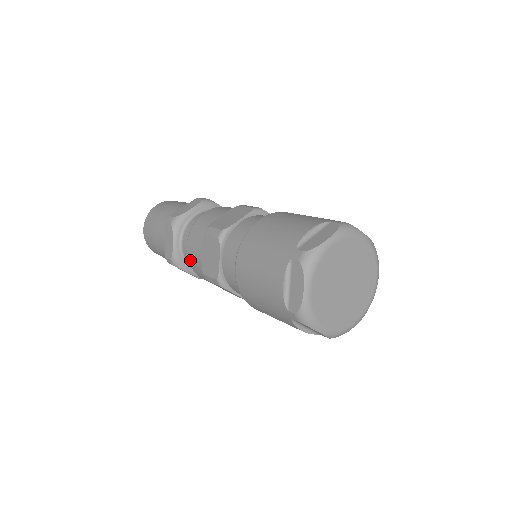
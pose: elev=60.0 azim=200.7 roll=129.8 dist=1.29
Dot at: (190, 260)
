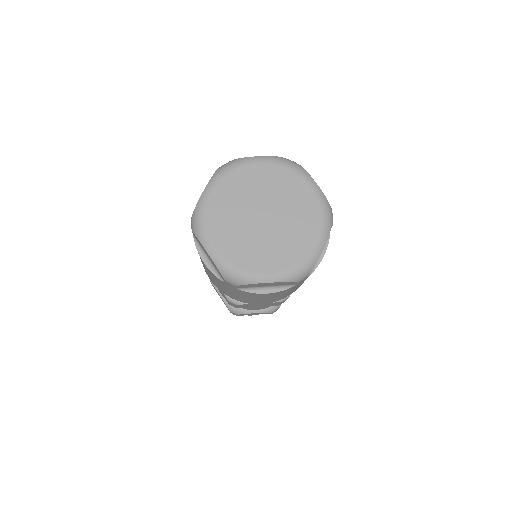
Dot at: occluded
